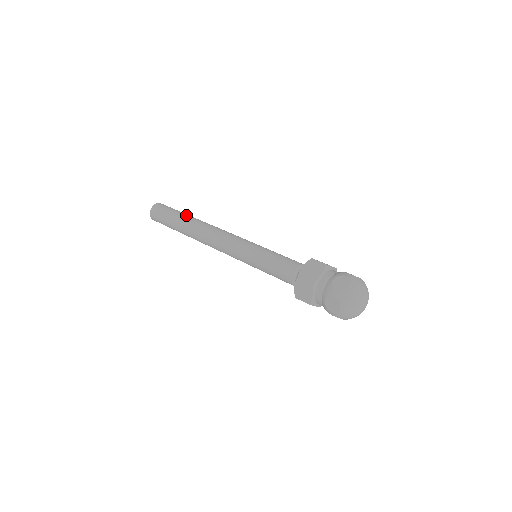
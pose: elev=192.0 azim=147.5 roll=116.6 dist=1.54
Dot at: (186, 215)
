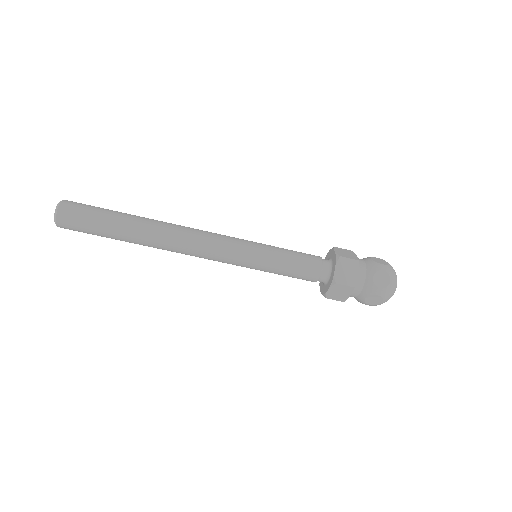
Dot at: (128, 218)
